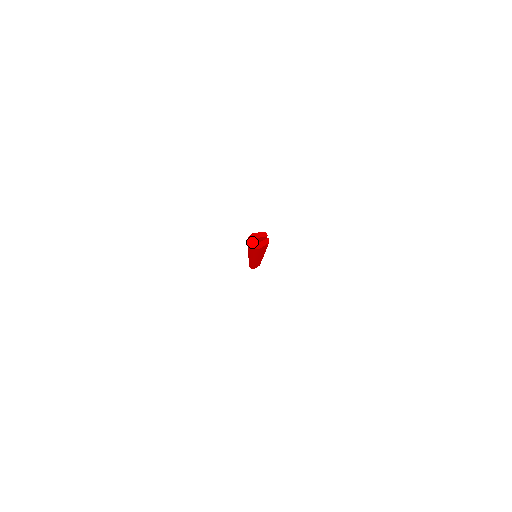
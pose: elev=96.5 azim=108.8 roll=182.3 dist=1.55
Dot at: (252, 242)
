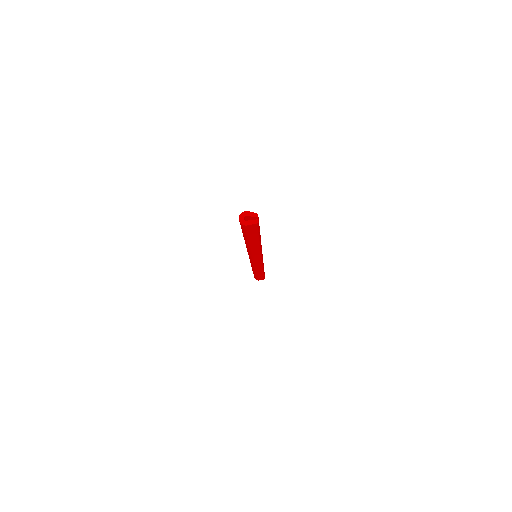
Dot at: (243, 218)
